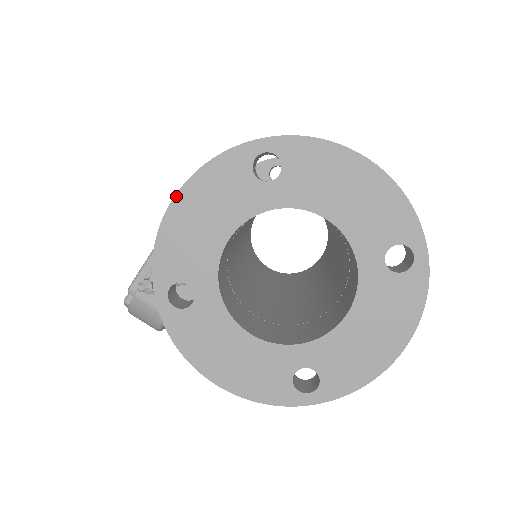
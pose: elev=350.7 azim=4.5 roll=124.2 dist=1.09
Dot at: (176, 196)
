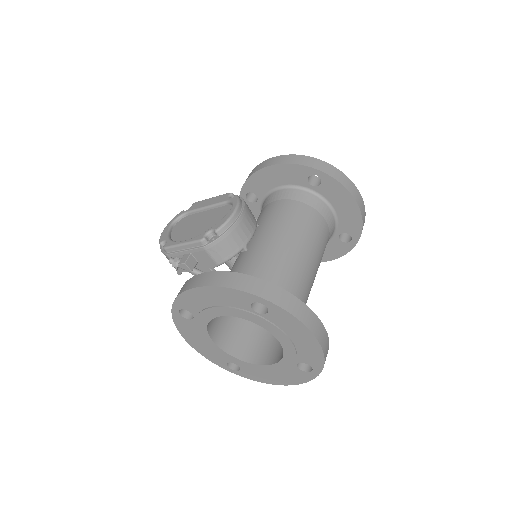
Dot at: (202, 287)
